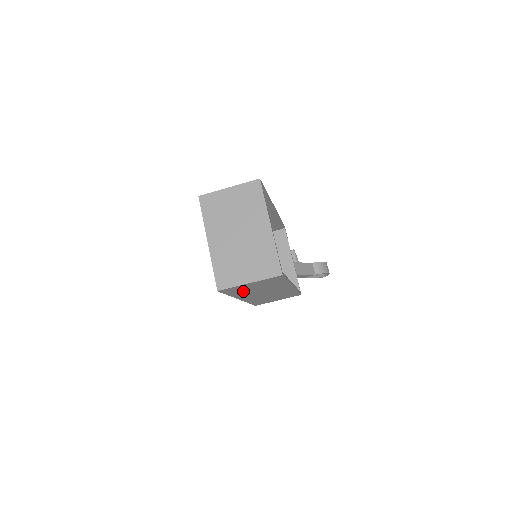
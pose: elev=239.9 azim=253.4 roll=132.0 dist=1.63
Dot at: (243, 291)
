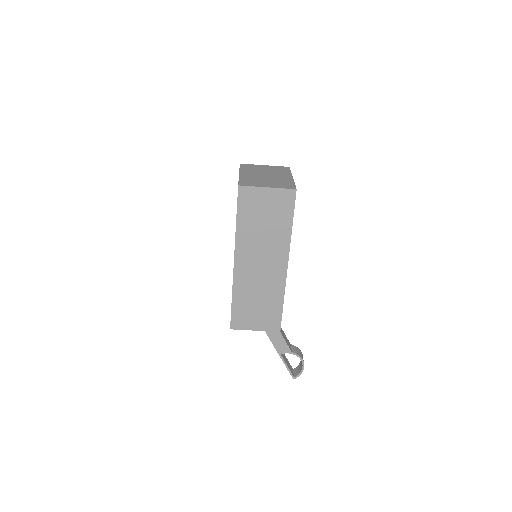
Dot at: (251, 220)
